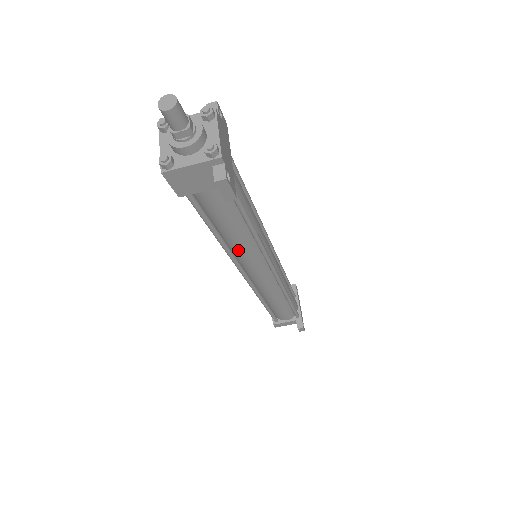
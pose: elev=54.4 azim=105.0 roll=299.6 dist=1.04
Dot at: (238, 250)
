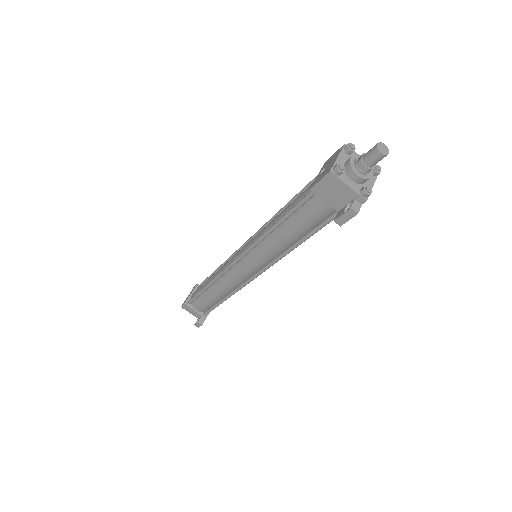
Dot at: (268, 244)
